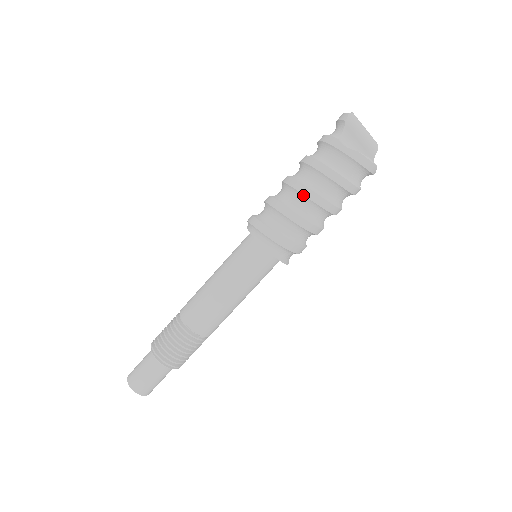
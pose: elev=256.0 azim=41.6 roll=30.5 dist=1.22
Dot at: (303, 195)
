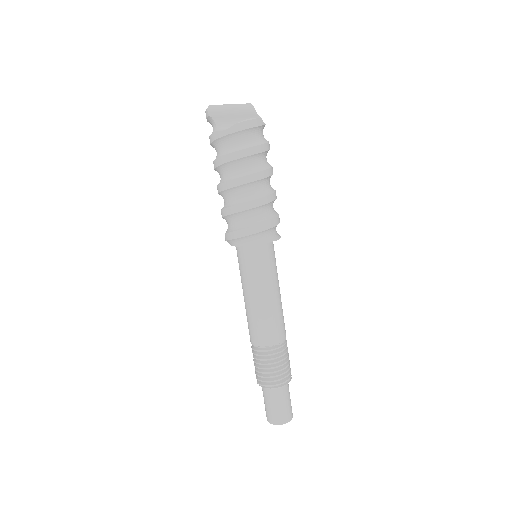
Dot at: (235, 187)
